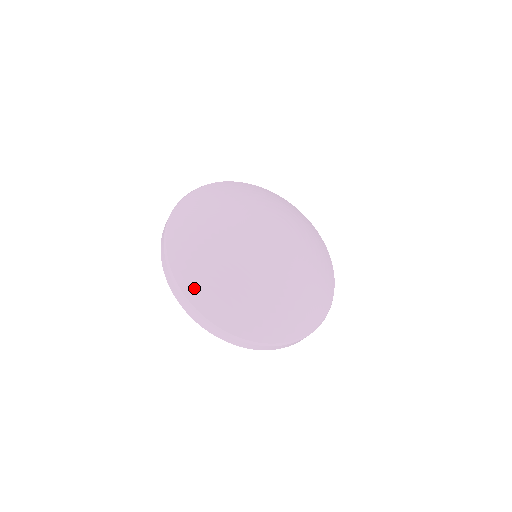
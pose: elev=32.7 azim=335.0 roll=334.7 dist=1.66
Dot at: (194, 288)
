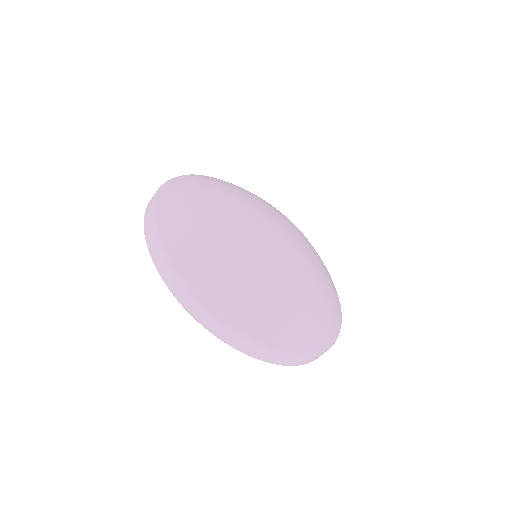
Dot at: (176, 188)
